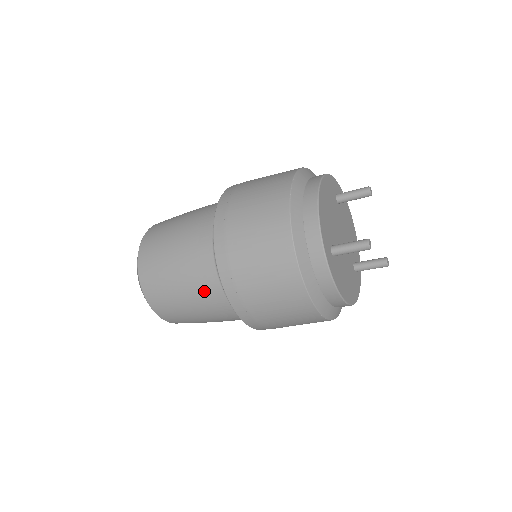
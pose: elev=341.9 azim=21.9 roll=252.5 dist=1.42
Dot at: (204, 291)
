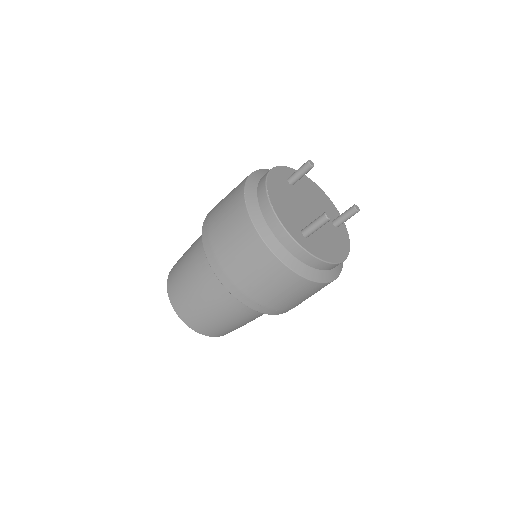
Dot at: (231, 308)
